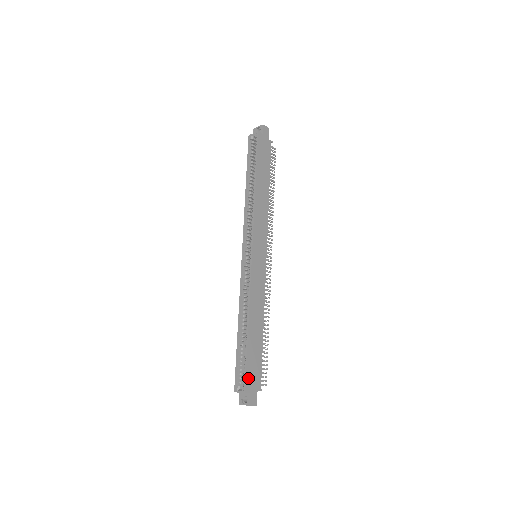
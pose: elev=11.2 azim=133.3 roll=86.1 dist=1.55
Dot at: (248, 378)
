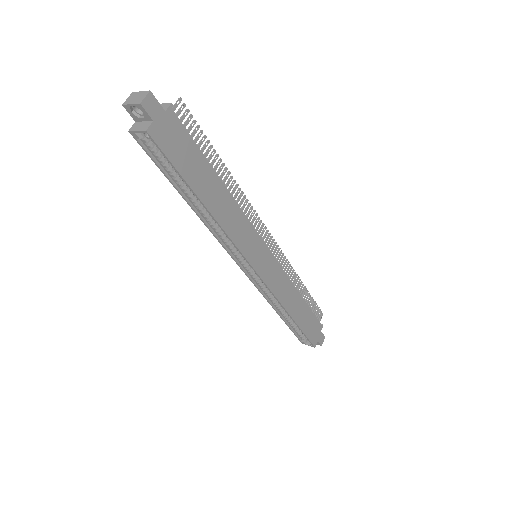
Dot at: (311, 338)
